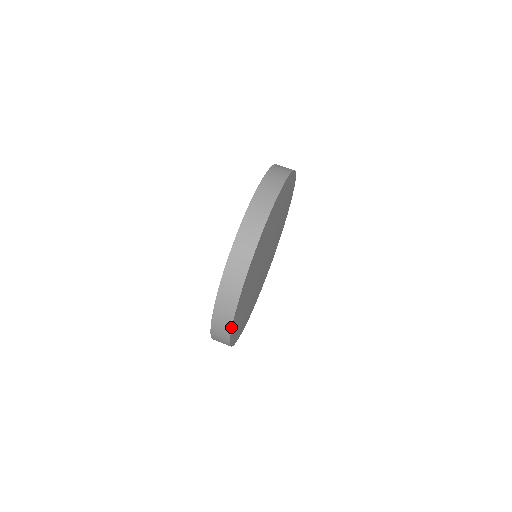
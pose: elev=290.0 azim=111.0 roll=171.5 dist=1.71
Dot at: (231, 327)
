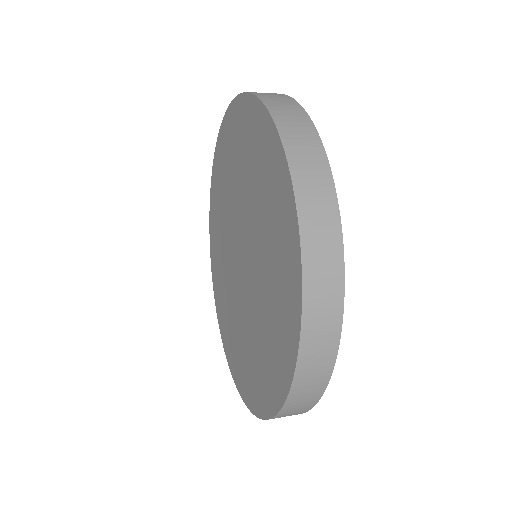
Dot at: (305, 113)
